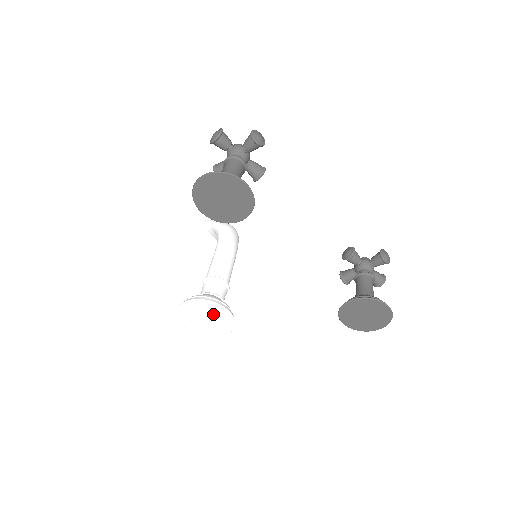
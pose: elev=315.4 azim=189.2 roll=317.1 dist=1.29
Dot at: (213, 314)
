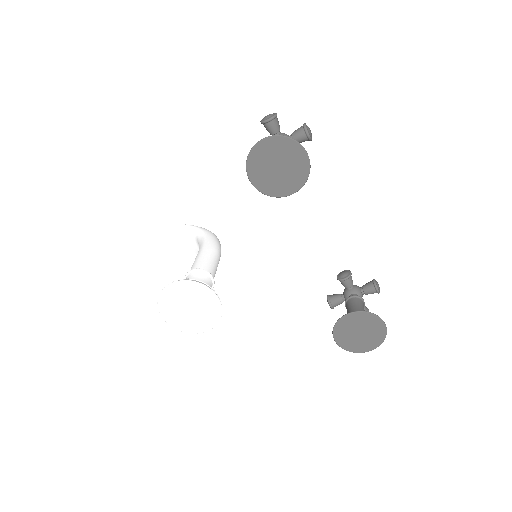
Dot at: (201, 303)
